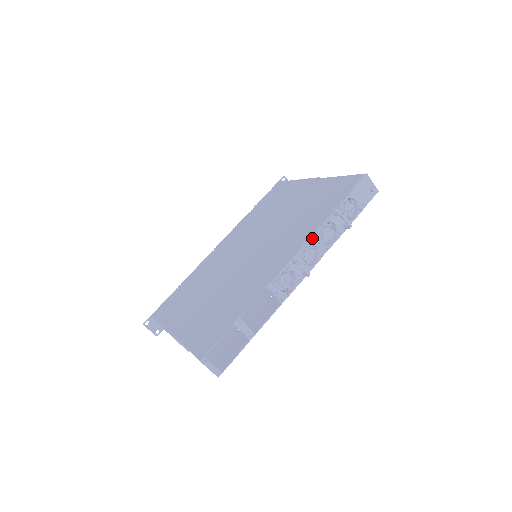
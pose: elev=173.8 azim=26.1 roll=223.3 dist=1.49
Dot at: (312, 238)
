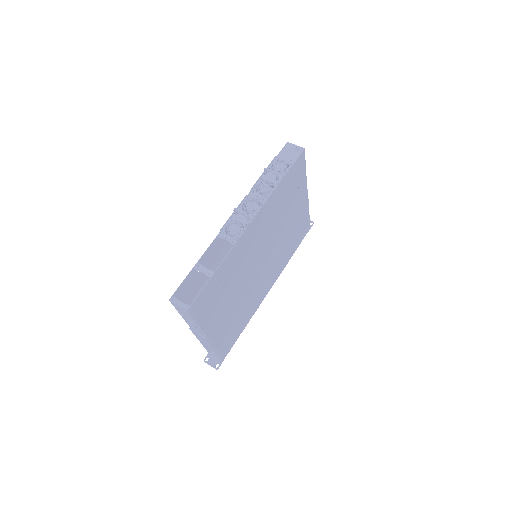
Dot at: (250, 195)
